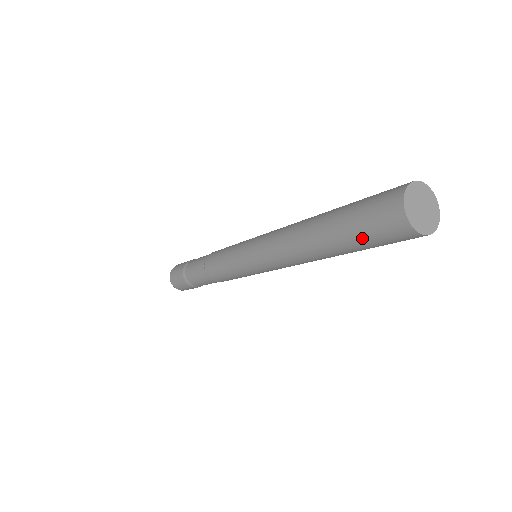
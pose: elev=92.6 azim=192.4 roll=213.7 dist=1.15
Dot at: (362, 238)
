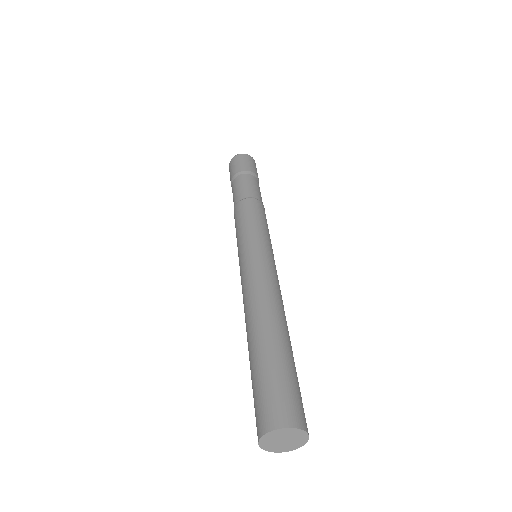
Dot at: occluded
